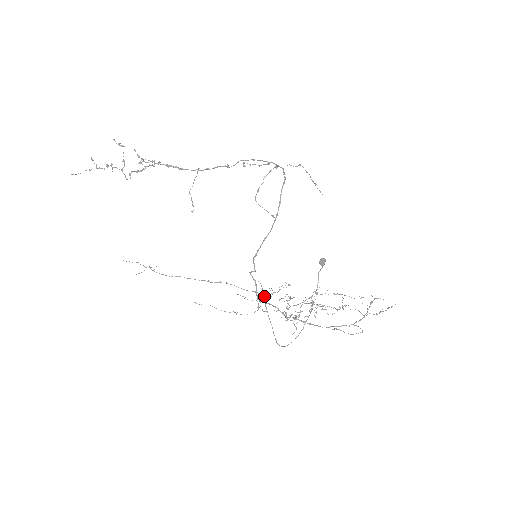
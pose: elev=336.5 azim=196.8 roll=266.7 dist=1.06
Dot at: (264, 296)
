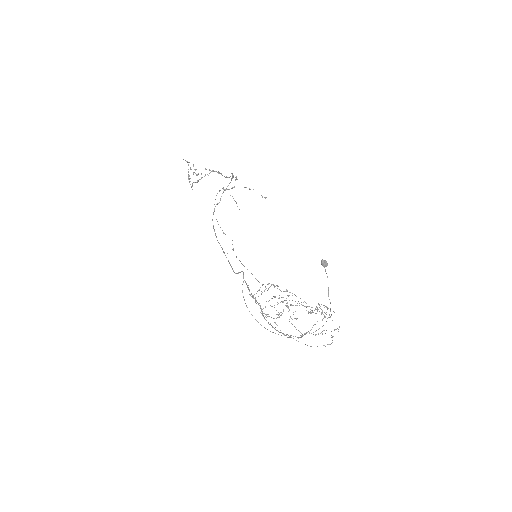
Dot at: occluded
